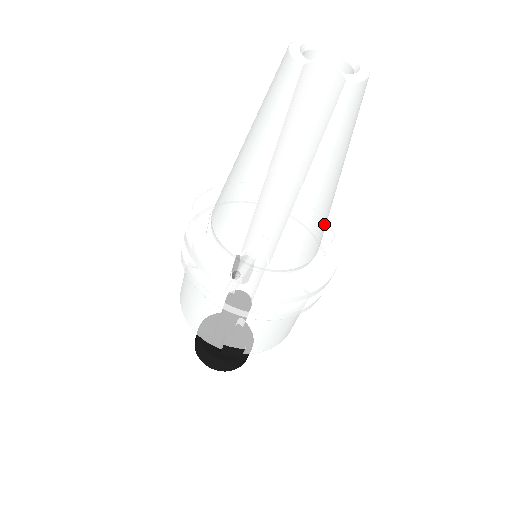
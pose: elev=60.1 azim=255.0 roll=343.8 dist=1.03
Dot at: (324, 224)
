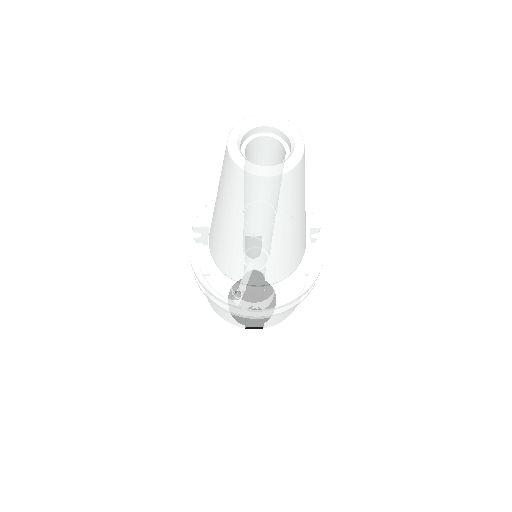
Dot at: (301, 242)
